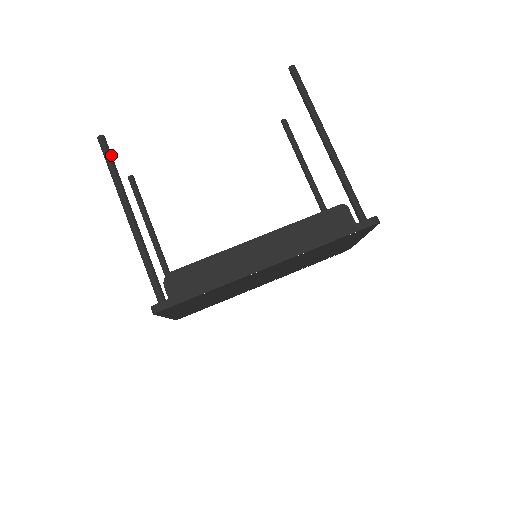
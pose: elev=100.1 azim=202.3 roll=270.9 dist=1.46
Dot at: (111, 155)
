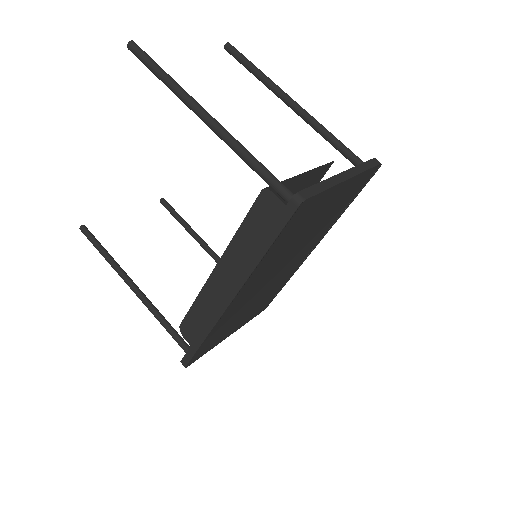
Dot at: (94, 240)
